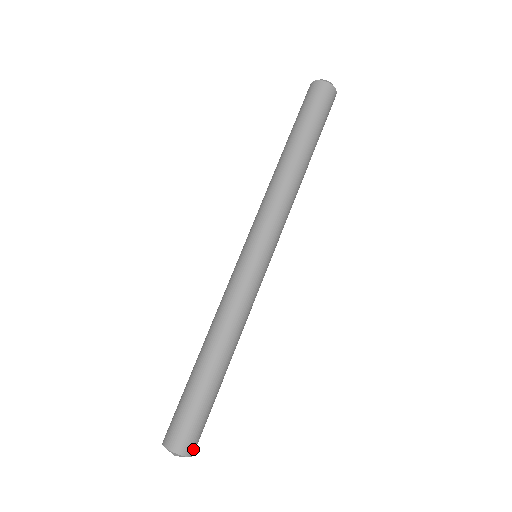
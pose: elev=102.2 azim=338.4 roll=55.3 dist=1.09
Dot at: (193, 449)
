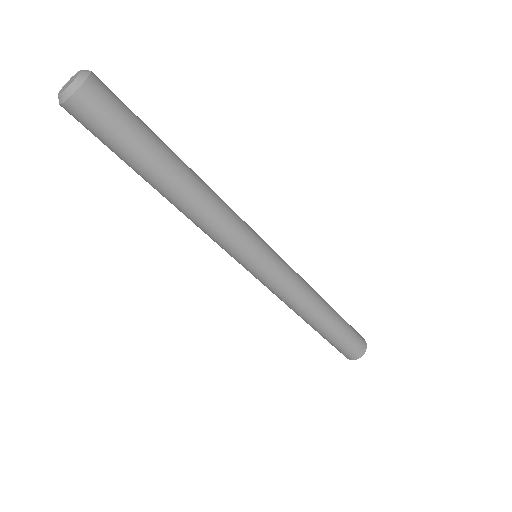
Dot at: (359, 353)
